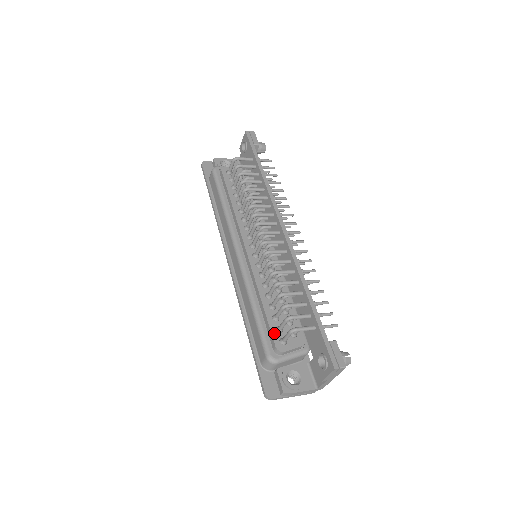
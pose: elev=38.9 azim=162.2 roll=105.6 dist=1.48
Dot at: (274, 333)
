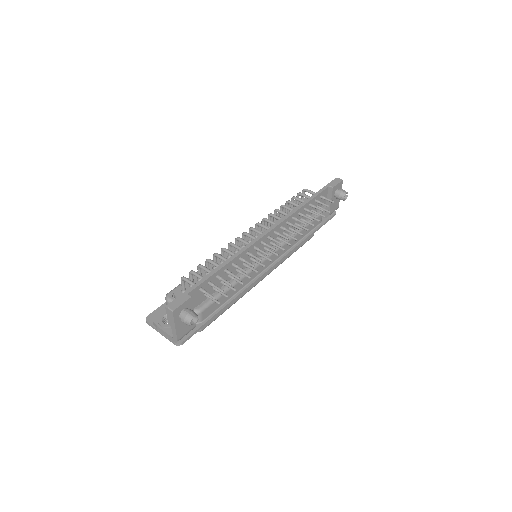
Dot at: (186, 284)
